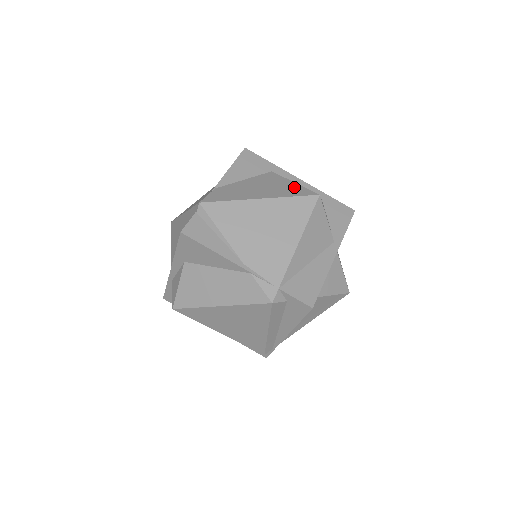
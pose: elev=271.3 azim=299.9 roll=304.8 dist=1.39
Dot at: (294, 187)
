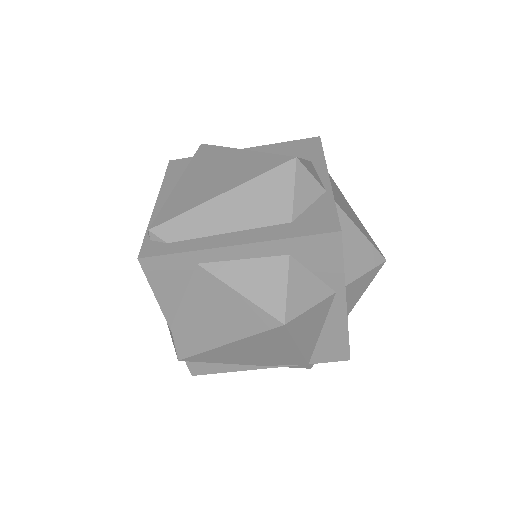
Dot at: (246, 309)
